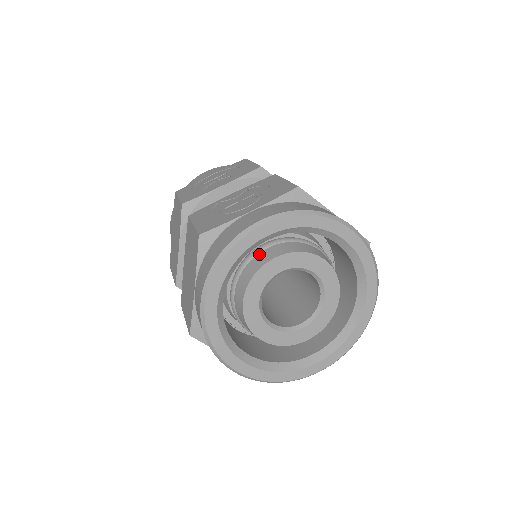
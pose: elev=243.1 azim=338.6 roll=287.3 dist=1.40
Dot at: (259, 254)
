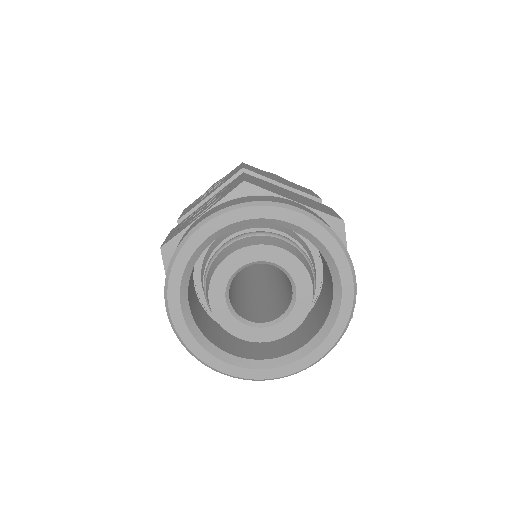
Dot at: (218, 255)
